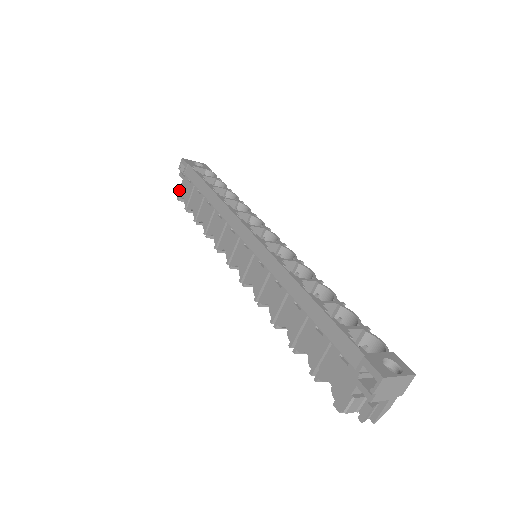
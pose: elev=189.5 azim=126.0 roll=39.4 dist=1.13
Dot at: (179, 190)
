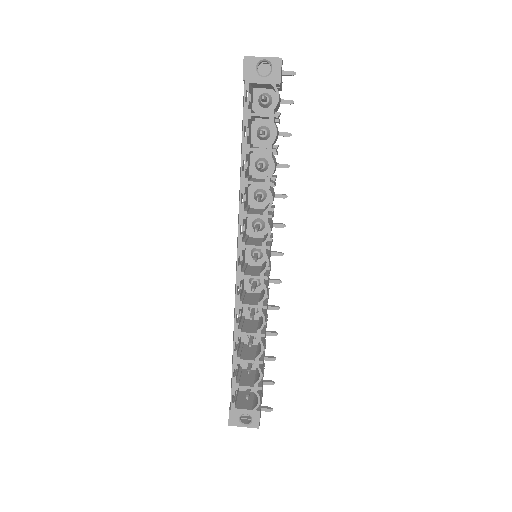
Dot at: occluded
